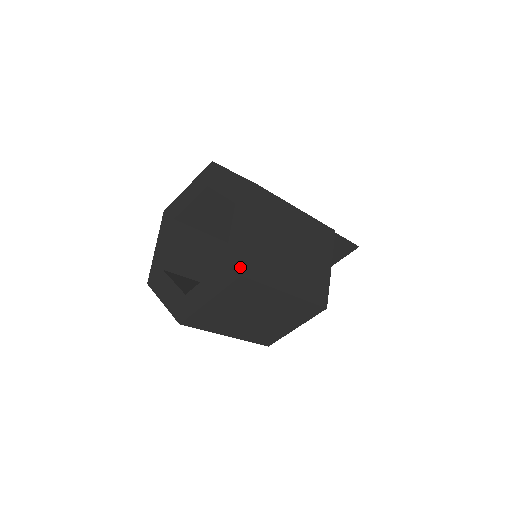
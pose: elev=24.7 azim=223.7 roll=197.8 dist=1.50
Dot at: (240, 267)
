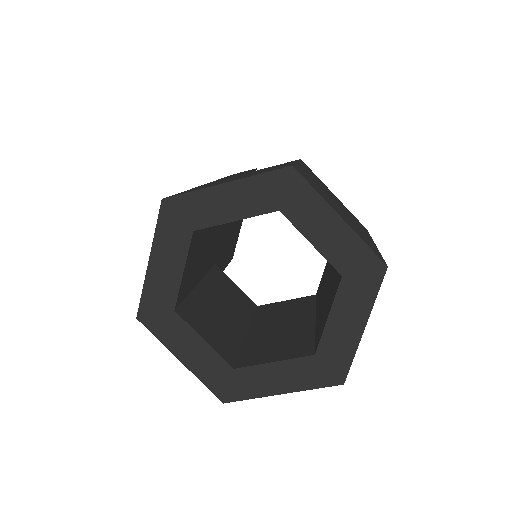
Dot at: (376, 261)
